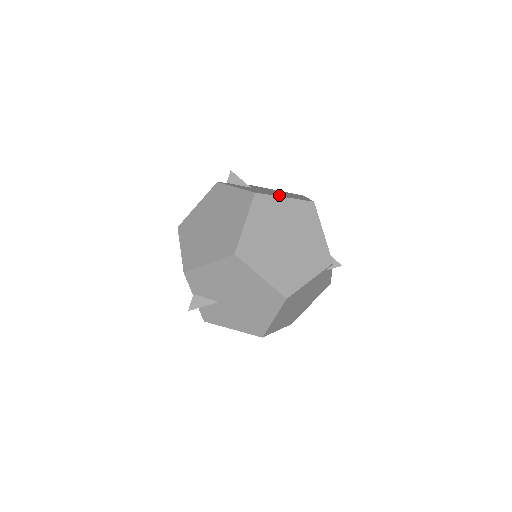
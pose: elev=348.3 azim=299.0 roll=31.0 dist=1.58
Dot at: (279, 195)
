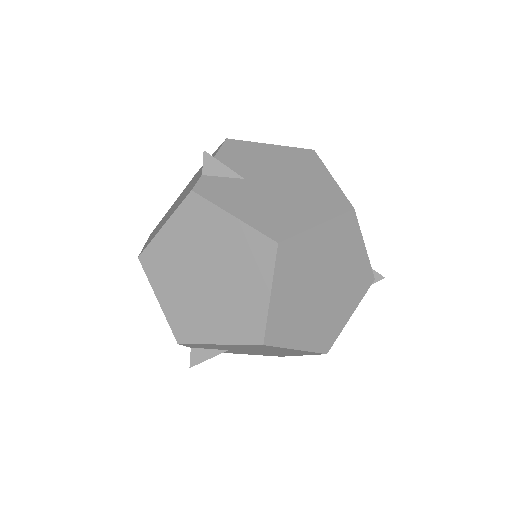
Dot at: (305, 215)
